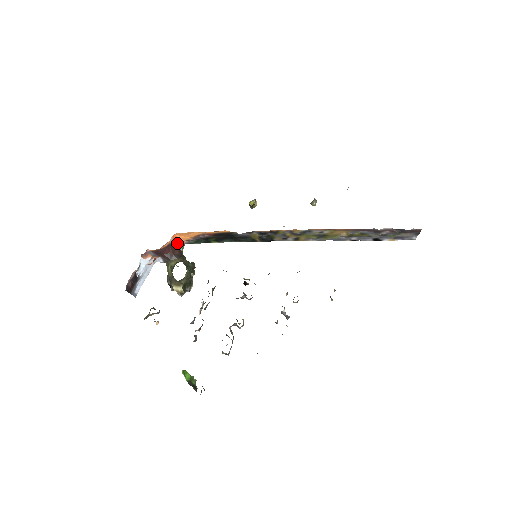
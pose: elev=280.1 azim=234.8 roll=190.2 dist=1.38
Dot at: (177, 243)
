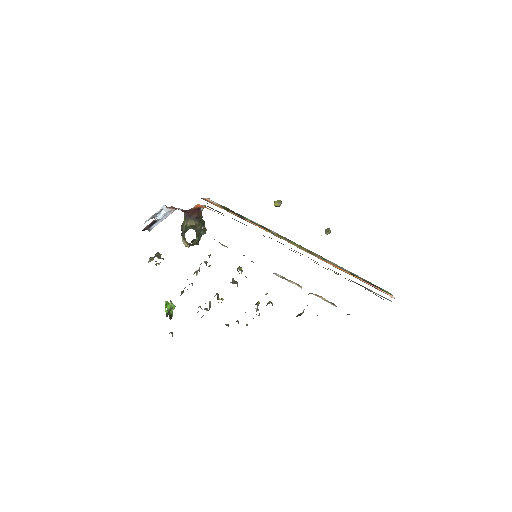
Dot at: (199, 208)
